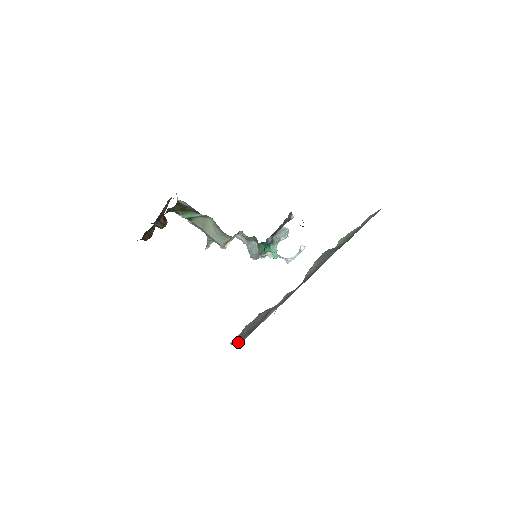
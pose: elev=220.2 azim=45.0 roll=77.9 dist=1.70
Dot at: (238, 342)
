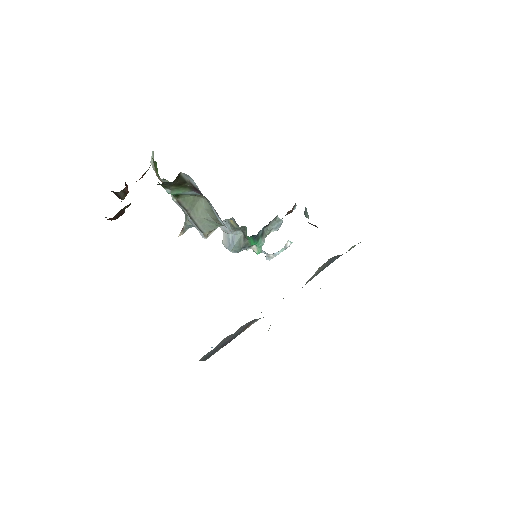
Dot at: (207, 357)
